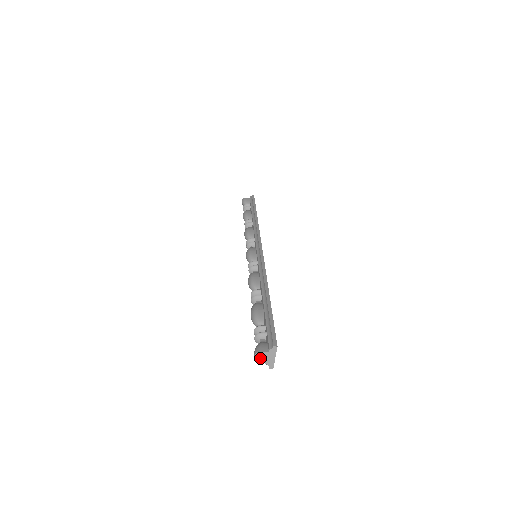
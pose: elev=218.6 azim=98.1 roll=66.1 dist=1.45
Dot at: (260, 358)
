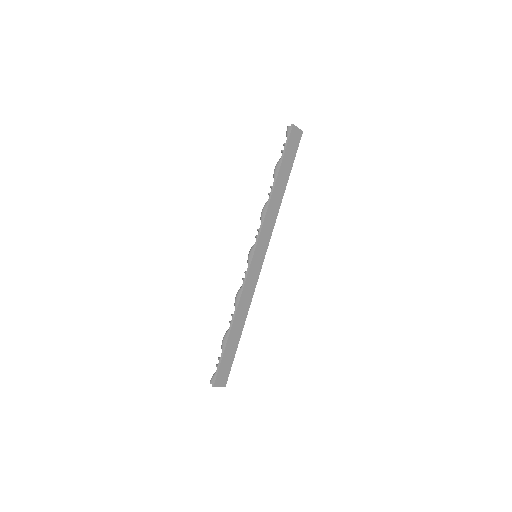
Dot at: occluded
